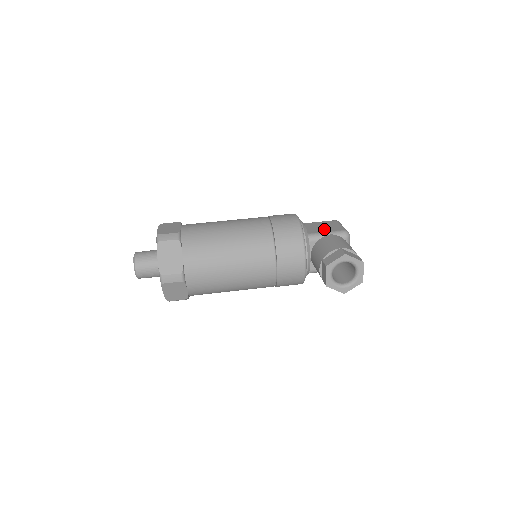
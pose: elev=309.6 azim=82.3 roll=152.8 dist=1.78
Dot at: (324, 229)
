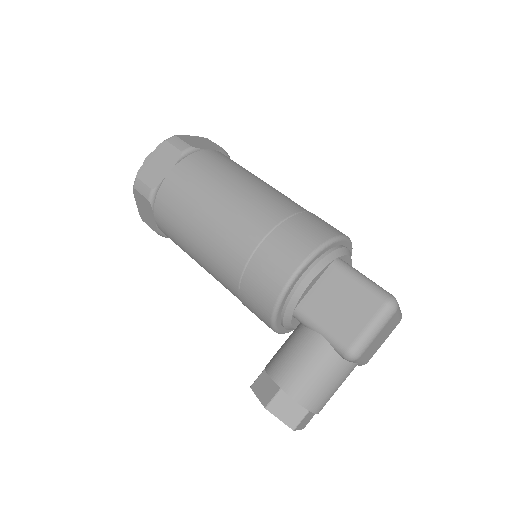
Dot at: (330, 316)
